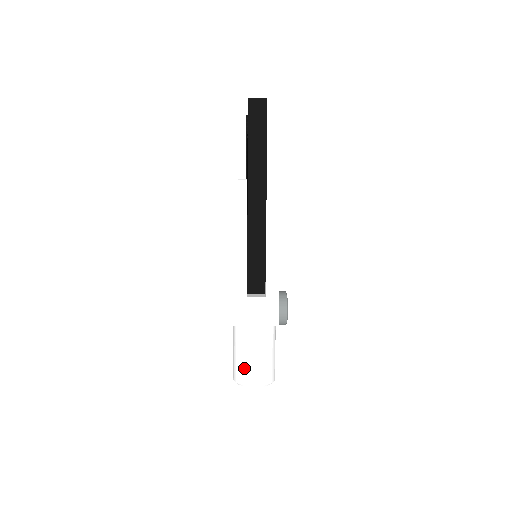
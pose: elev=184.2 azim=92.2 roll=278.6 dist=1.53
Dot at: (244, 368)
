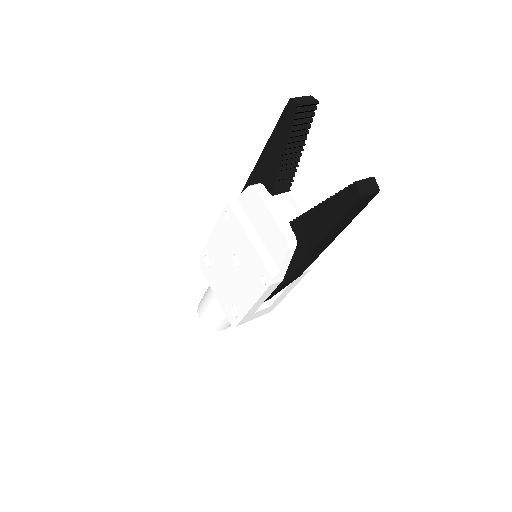
Dot at: (220, 325)
